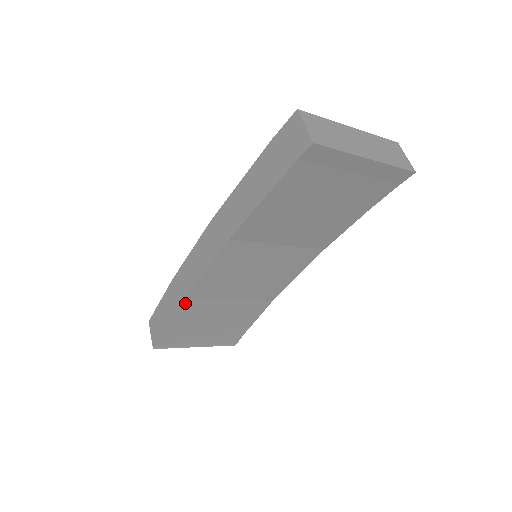
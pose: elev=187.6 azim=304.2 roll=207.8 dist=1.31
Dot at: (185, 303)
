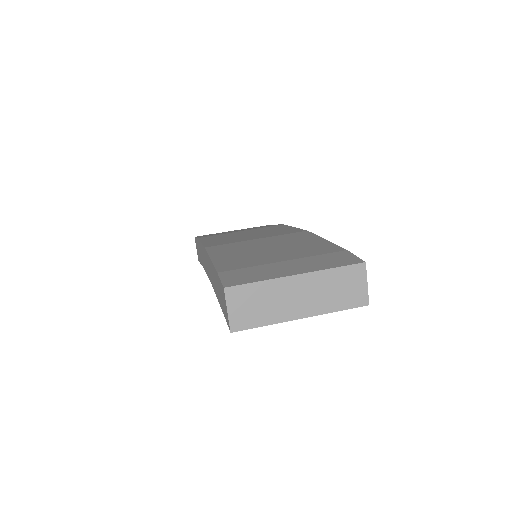
Dot at: occluded
